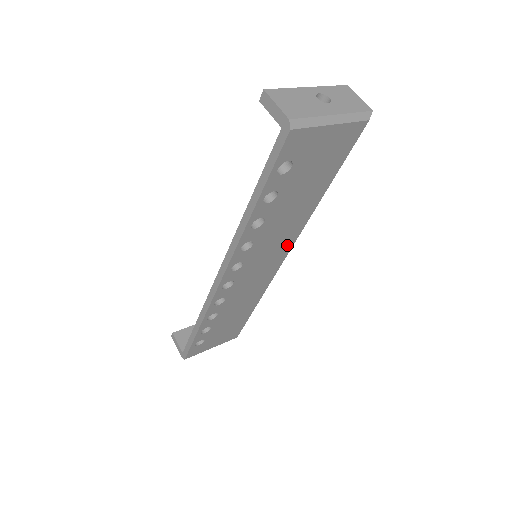
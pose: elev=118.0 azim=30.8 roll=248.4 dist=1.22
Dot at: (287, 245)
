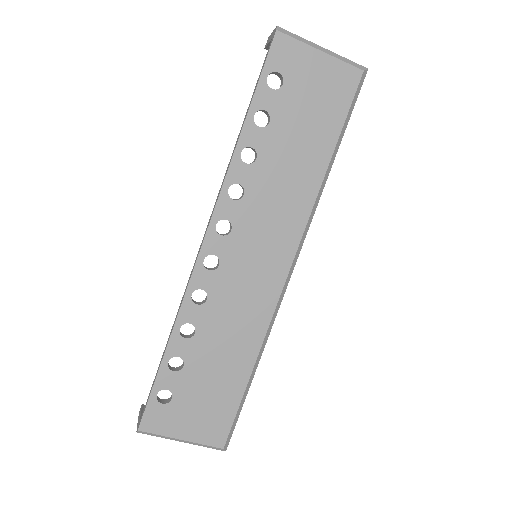
Dot at: (291, 237)
